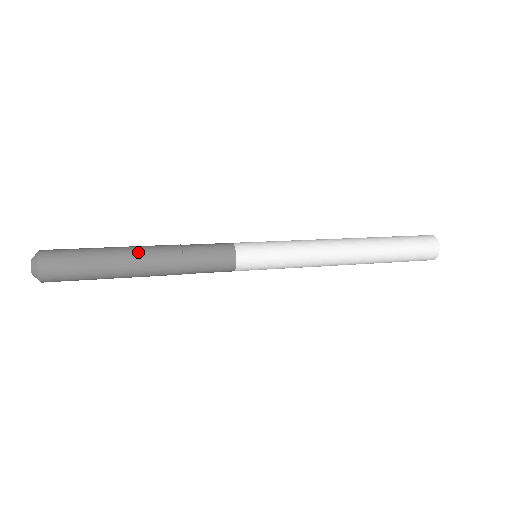
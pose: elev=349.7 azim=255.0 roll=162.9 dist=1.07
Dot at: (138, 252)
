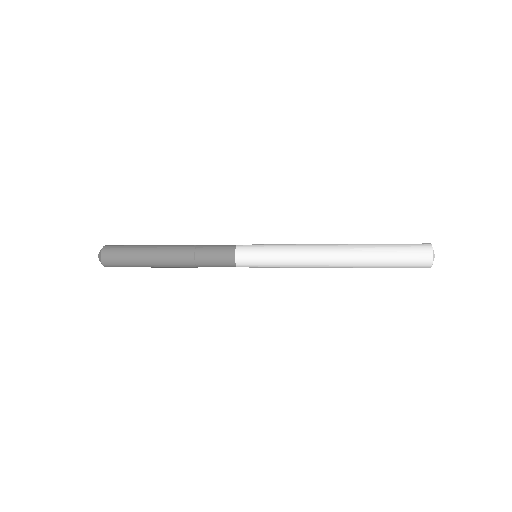
Dot at: (168, 245)
